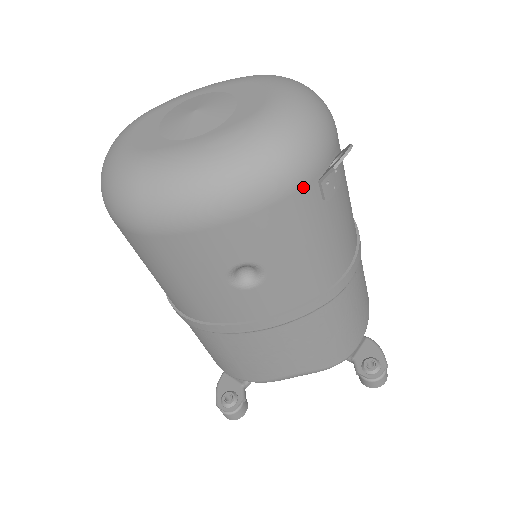
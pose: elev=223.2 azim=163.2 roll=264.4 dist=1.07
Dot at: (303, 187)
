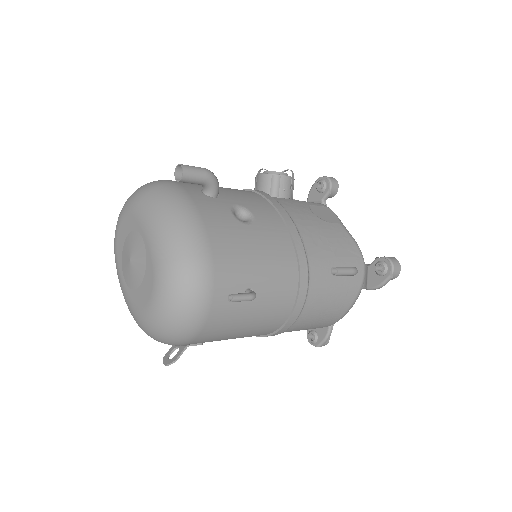
Dot at: occluded
